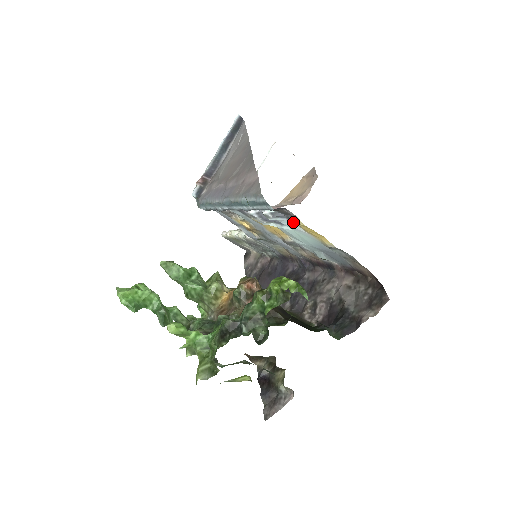
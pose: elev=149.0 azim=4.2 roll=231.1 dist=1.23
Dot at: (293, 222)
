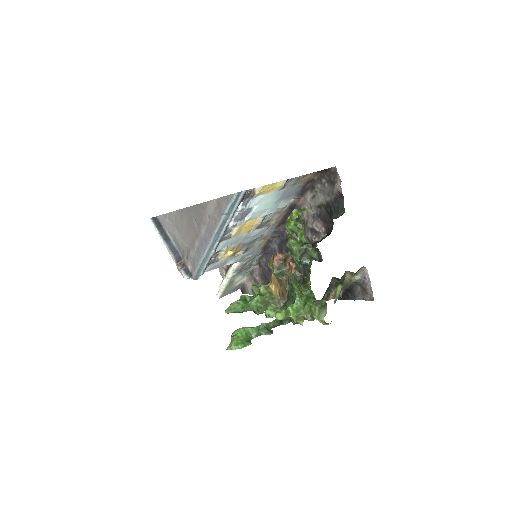
Dot at: (256, 195)
